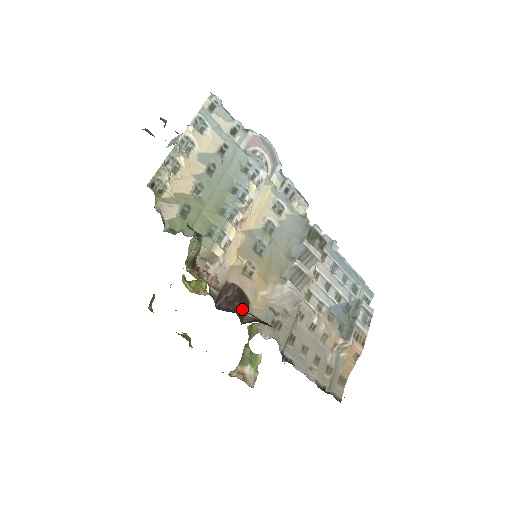
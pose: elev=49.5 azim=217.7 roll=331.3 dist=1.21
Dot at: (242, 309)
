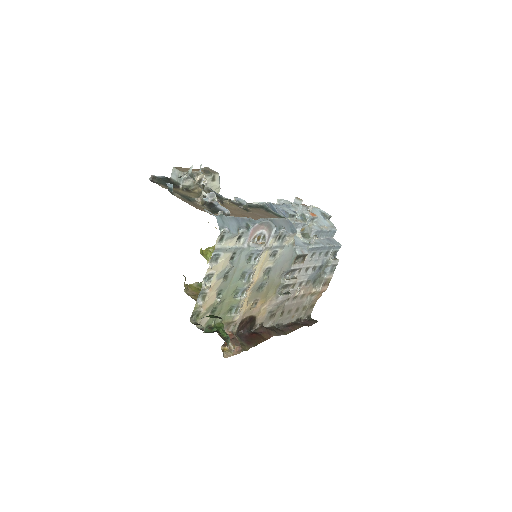
Dot at: (252, 324)
